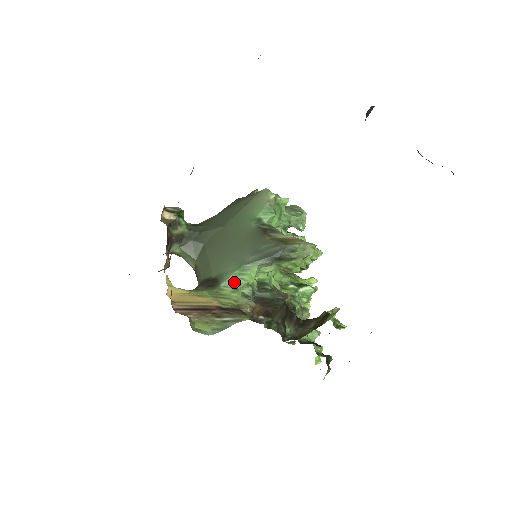
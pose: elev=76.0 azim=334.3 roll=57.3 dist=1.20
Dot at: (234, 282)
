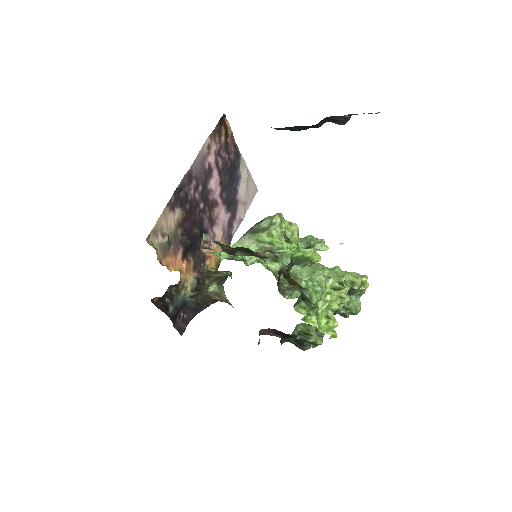
Dot at: occluded
